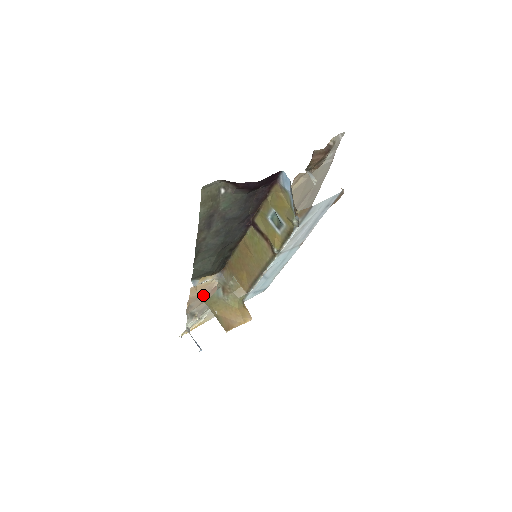
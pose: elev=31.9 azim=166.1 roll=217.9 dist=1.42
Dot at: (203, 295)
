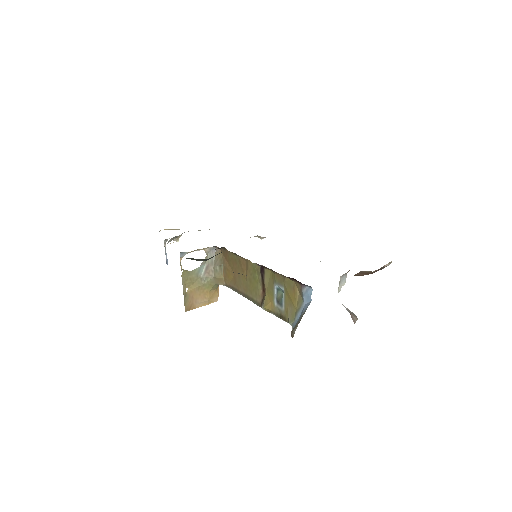
Dot at: occluded
